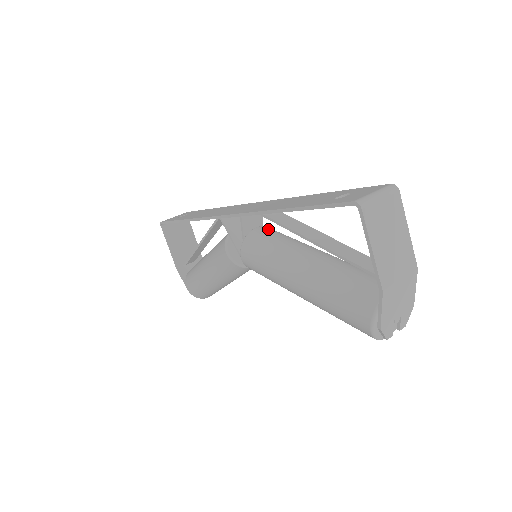
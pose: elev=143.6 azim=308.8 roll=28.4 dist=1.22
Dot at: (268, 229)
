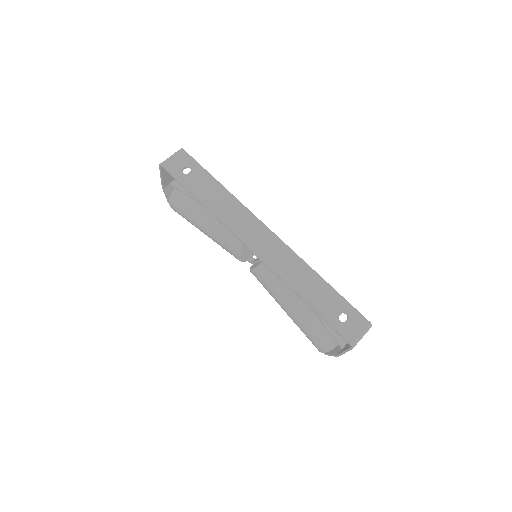
Dot at: occluded
